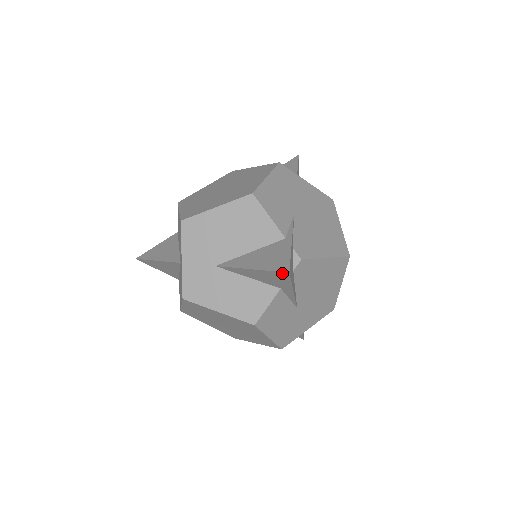
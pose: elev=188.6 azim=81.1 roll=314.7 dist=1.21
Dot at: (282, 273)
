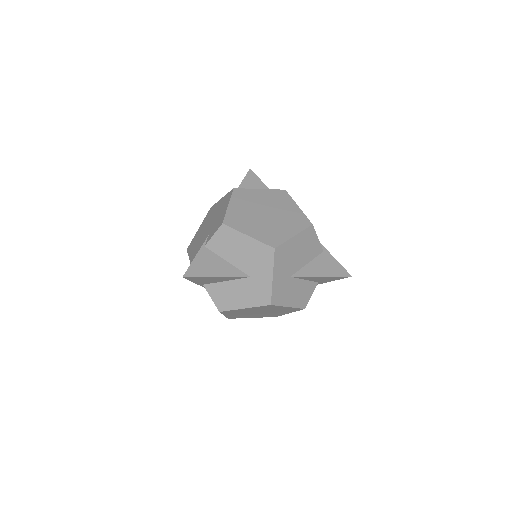
Dot at: (345, 277)
